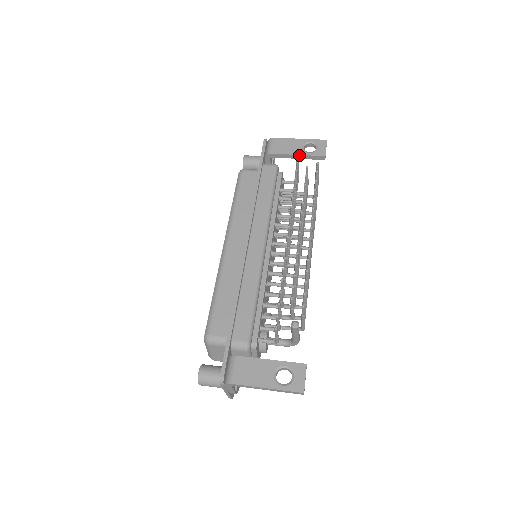
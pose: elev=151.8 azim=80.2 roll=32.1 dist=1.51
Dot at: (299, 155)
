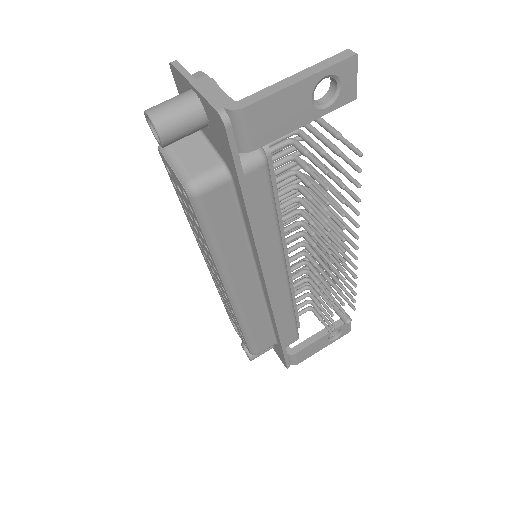
Dot at: (308, 122)
